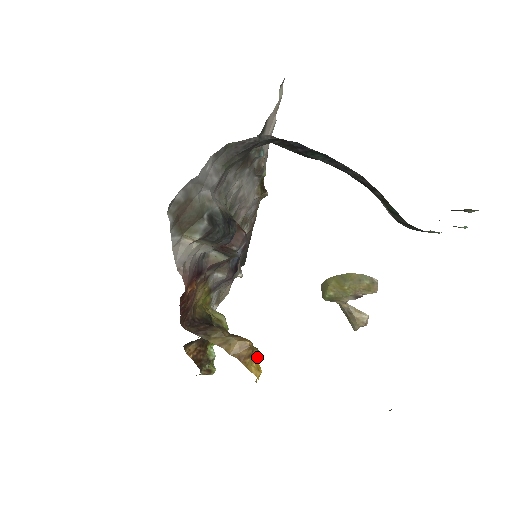
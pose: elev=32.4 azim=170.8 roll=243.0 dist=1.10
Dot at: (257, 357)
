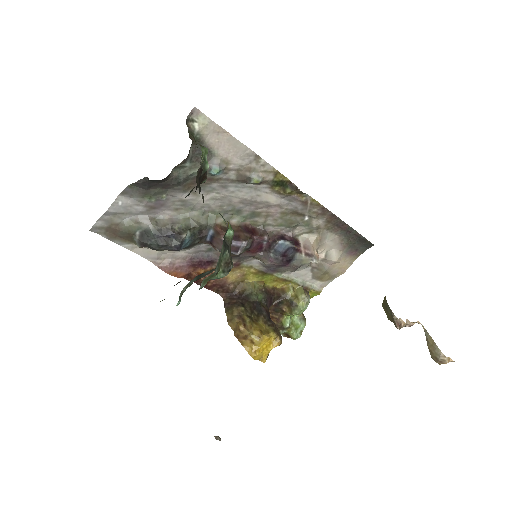
Dot at: (256, 341)
